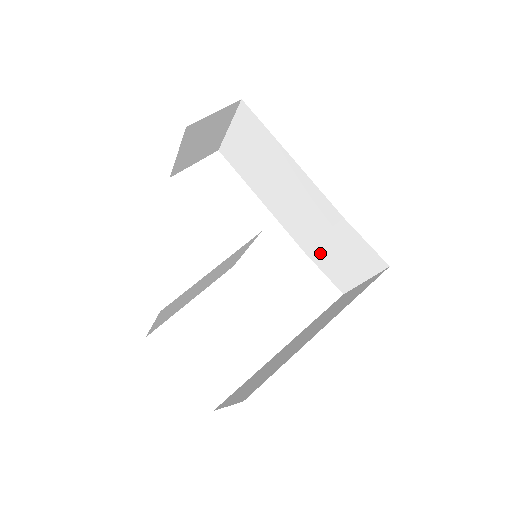
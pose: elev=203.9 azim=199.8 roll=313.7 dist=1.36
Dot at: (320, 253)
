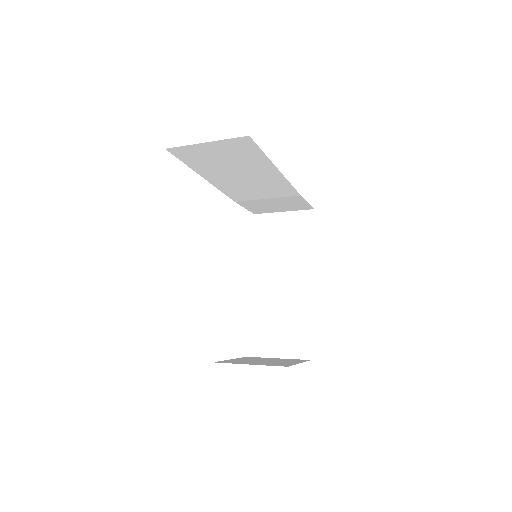
Dot at: (253, 203)
